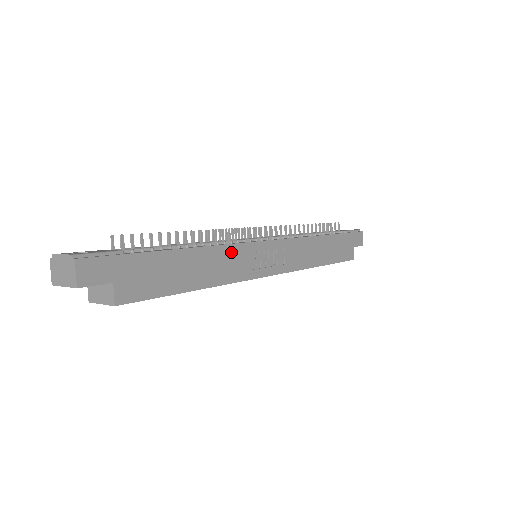
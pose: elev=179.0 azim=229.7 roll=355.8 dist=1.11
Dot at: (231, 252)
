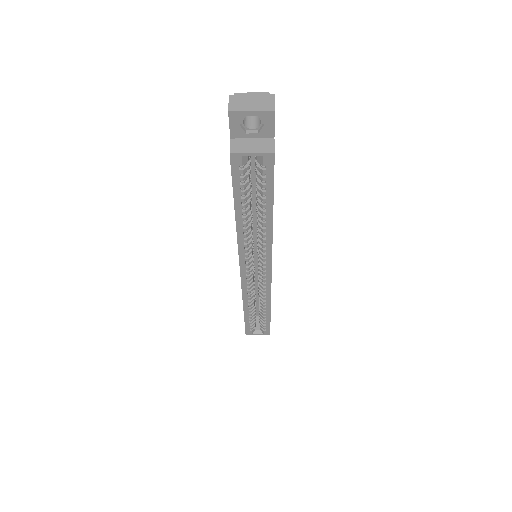
Dot at: occluded
